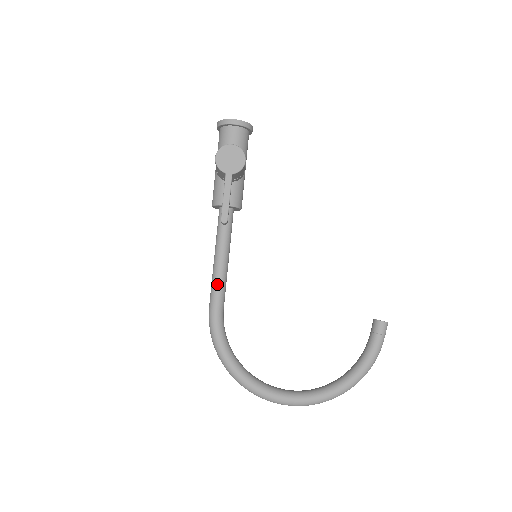
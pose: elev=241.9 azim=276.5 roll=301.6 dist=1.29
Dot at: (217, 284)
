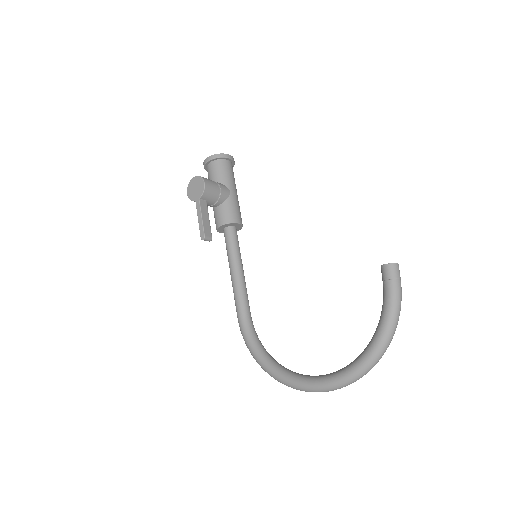
Dot at: (235, 294)
